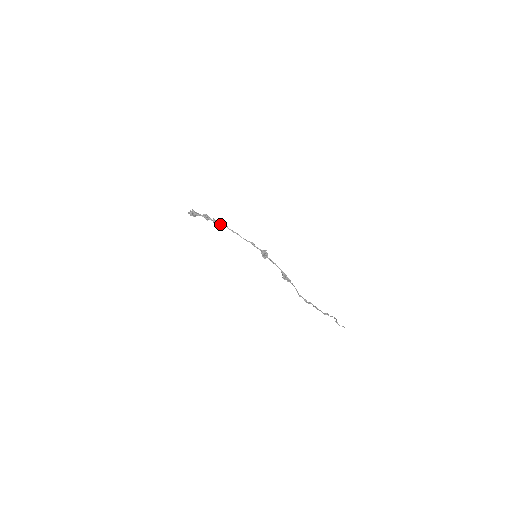
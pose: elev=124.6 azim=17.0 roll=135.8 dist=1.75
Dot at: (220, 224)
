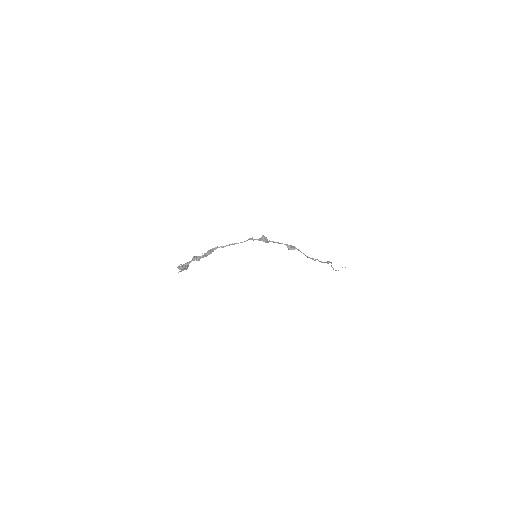
Dot at: occluded
